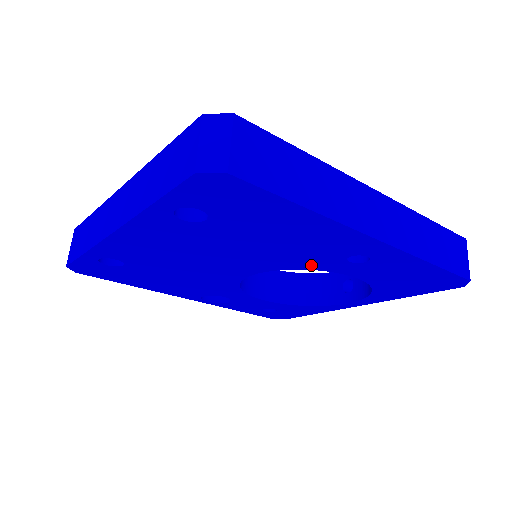
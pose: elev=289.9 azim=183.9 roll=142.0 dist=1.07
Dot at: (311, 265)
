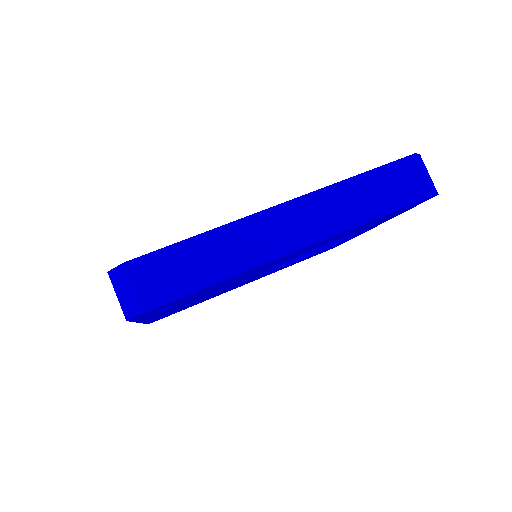
Dot at: occluded
